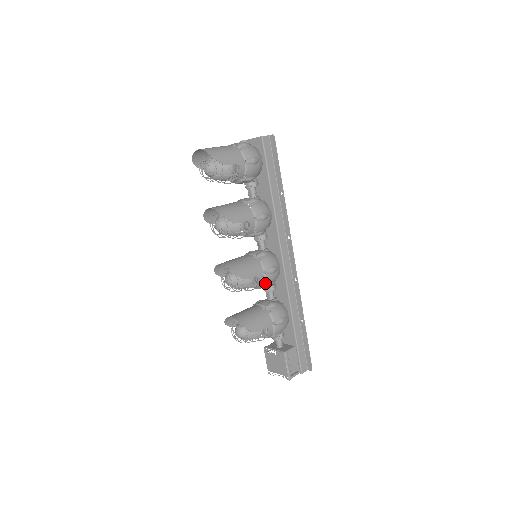
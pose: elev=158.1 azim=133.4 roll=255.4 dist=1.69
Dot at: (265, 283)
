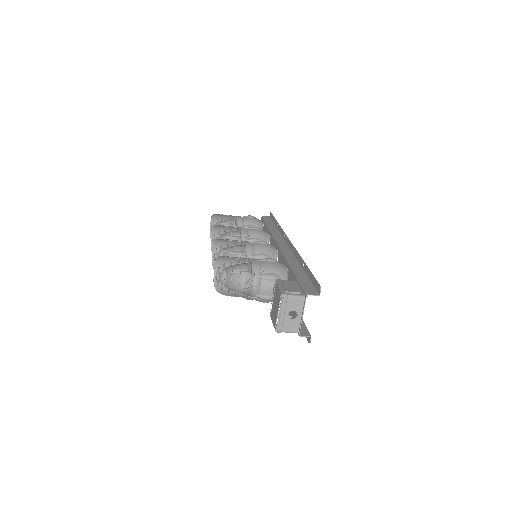
Dot at: (255, 252)
